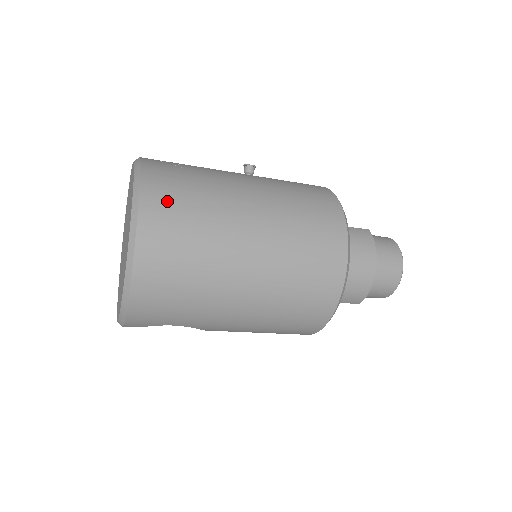
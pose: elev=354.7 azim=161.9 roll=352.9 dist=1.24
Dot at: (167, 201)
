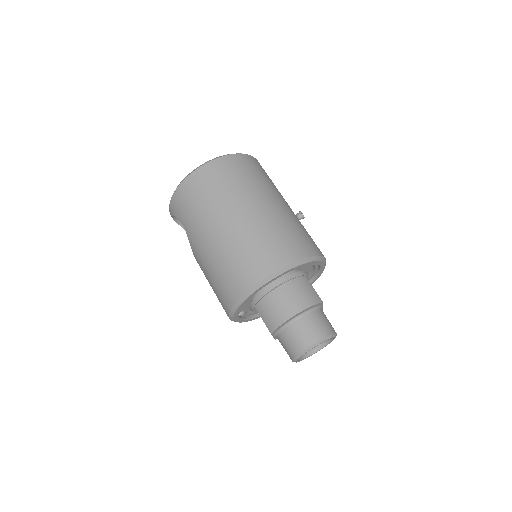
Dot at: (237, 166)
